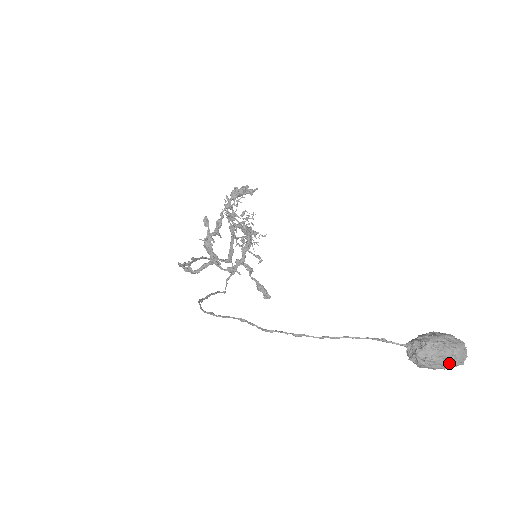
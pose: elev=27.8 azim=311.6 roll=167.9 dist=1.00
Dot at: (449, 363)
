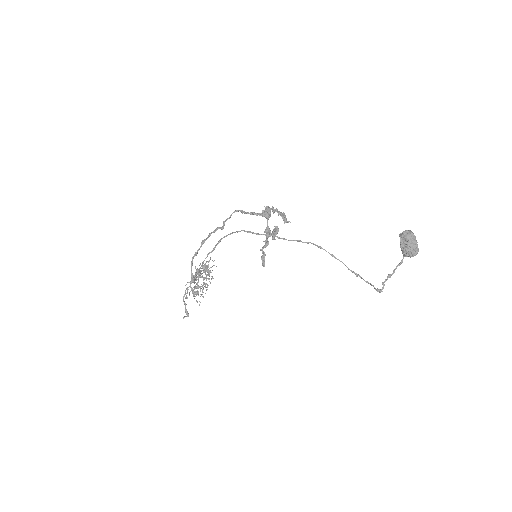
Dot at: occluded
